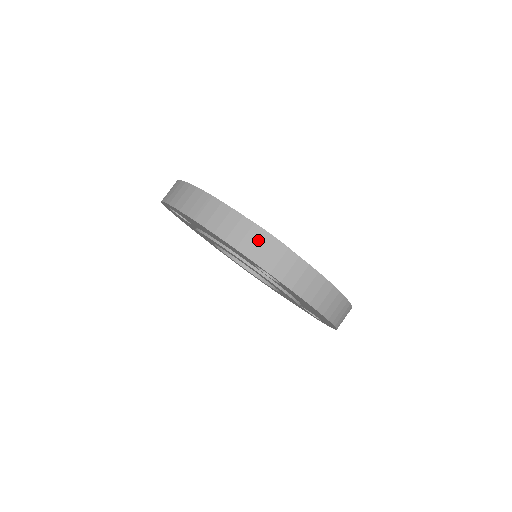
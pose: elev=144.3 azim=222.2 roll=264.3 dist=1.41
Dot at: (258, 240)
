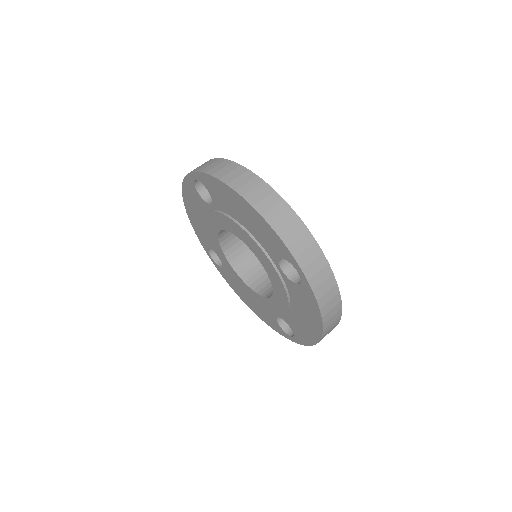
Dot at: (300, 235)
